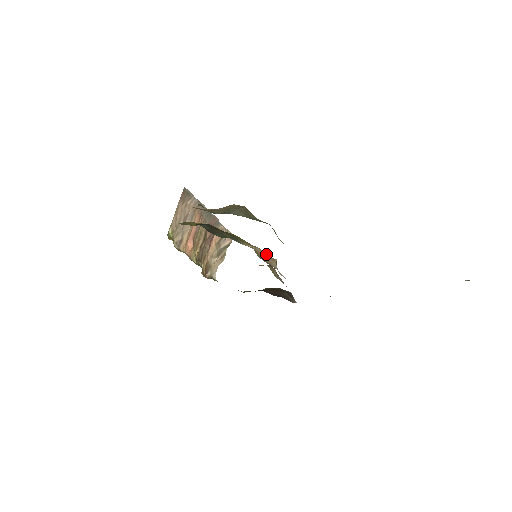
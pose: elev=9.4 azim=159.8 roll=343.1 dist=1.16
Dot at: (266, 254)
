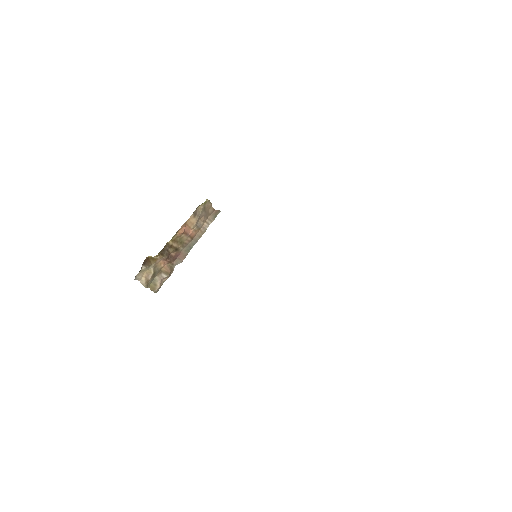
Dot at: occluded
